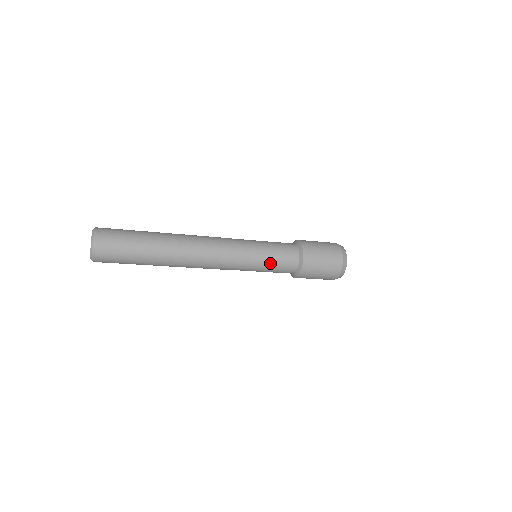
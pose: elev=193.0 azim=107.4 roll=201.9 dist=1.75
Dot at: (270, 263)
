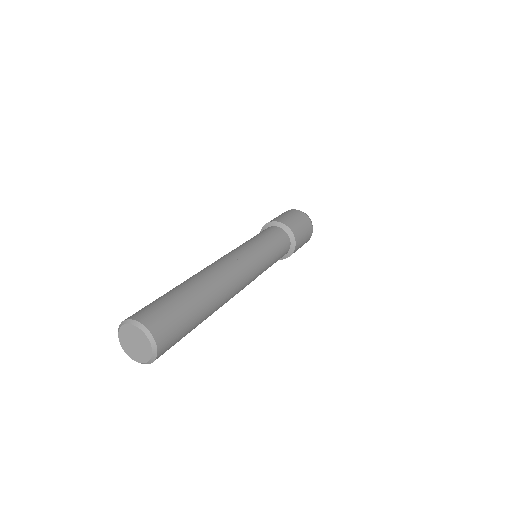
Dot at: (274, 262)
